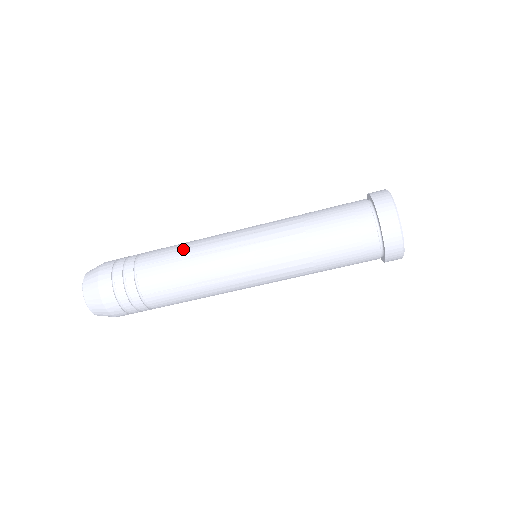
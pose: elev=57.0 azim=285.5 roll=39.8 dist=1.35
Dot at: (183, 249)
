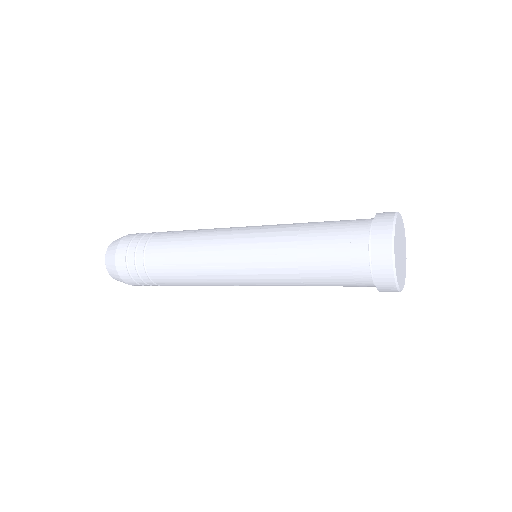
Dot at: (183, 256)
